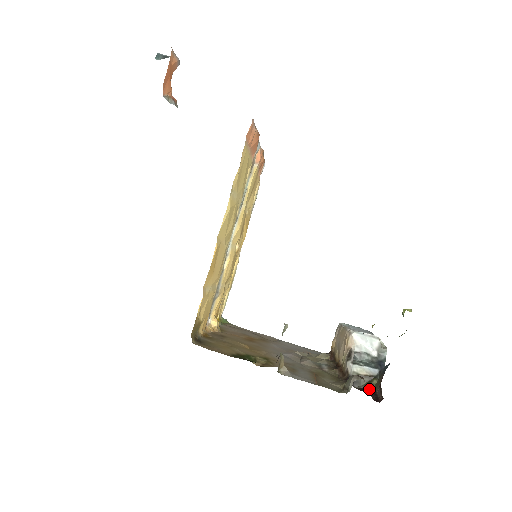
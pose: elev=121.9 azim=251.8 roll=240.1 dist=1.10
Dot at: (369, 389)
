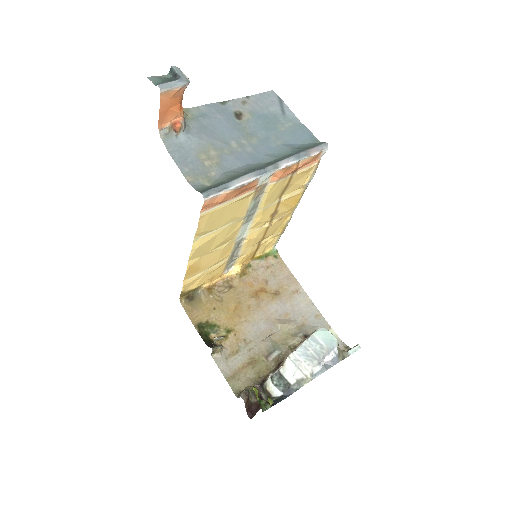
Dot at: occluded
